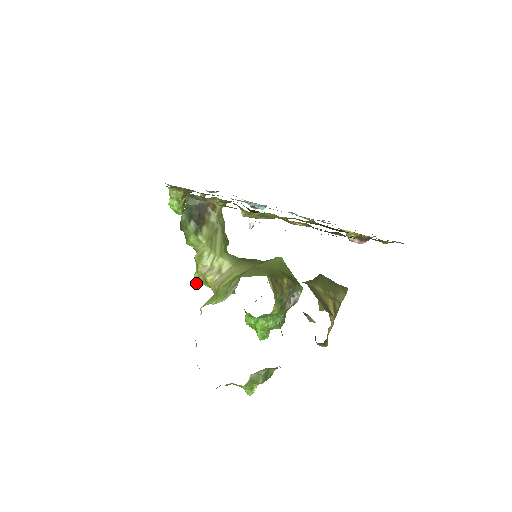
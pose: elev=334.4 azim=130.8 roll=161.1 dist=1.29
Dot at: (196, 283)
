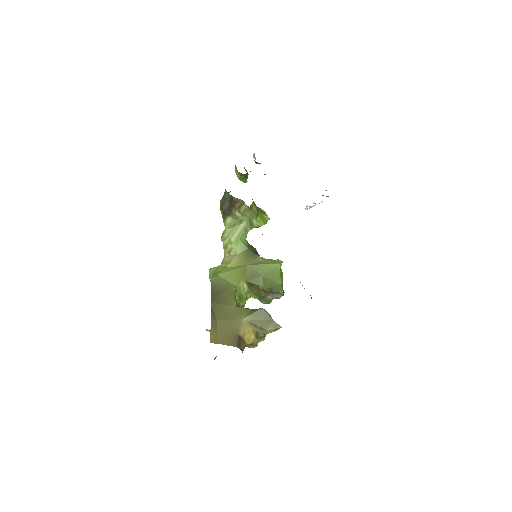
Dot at: occluded
